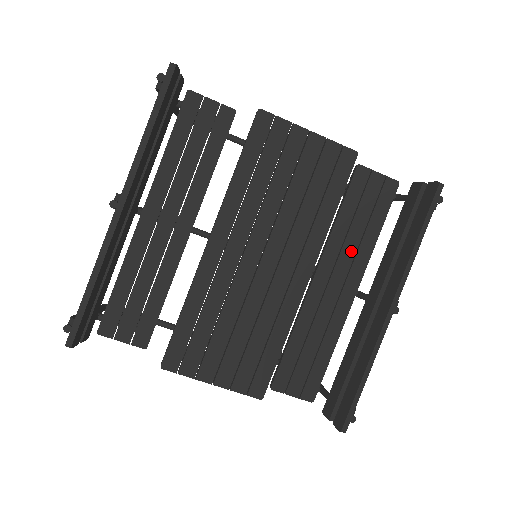
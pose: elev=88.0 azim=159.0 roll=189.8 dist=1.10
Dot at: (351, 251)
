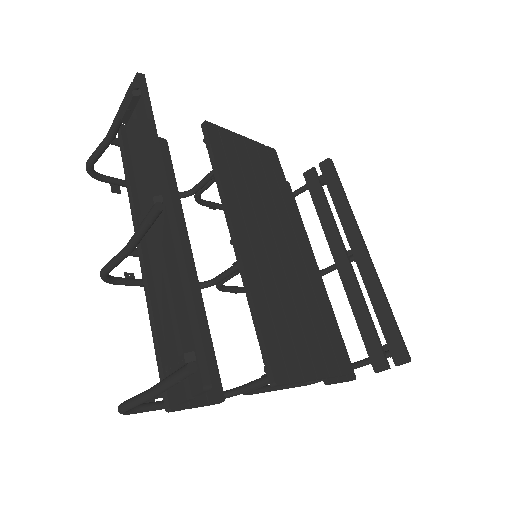
Dot at: occluded
